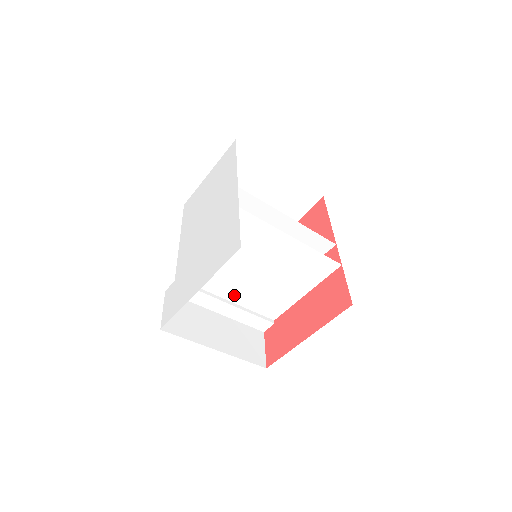
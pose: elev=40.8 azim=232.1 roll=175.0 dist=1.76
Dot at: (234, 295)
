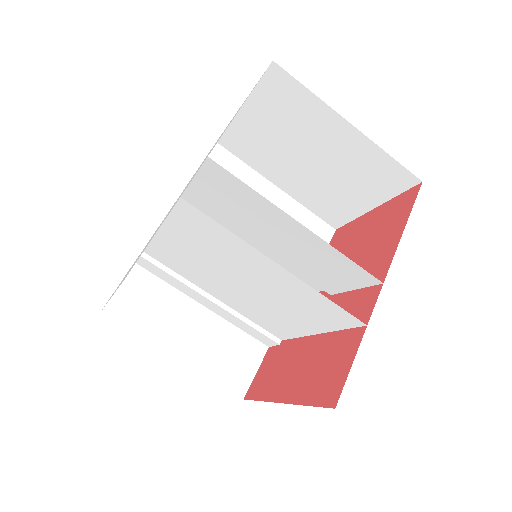
Dot at: (221, 295)
